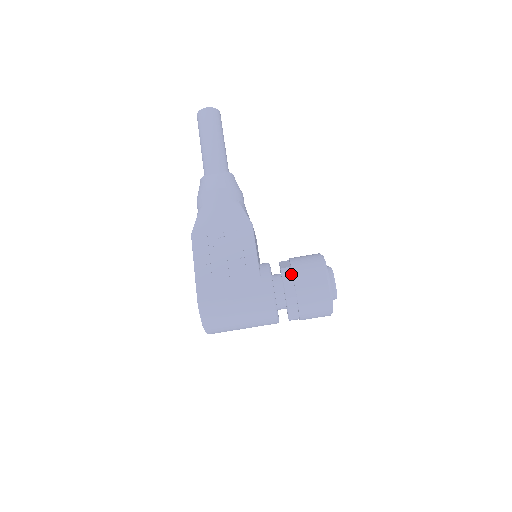
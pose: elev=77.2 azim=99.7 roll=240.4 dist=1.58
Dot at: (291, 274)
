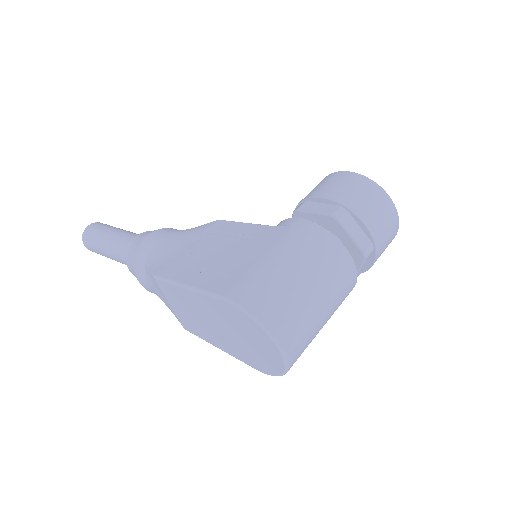
Dot at: (309, 202)
